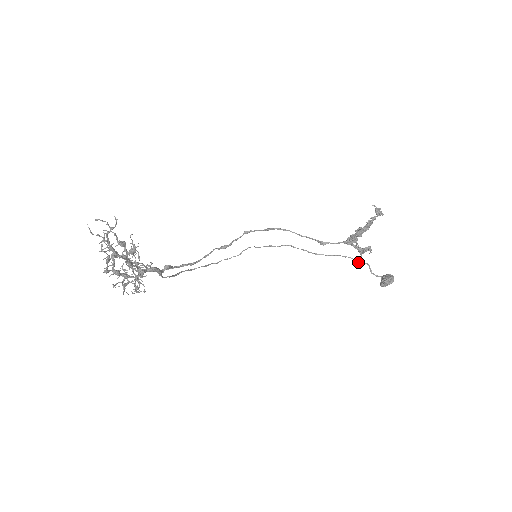
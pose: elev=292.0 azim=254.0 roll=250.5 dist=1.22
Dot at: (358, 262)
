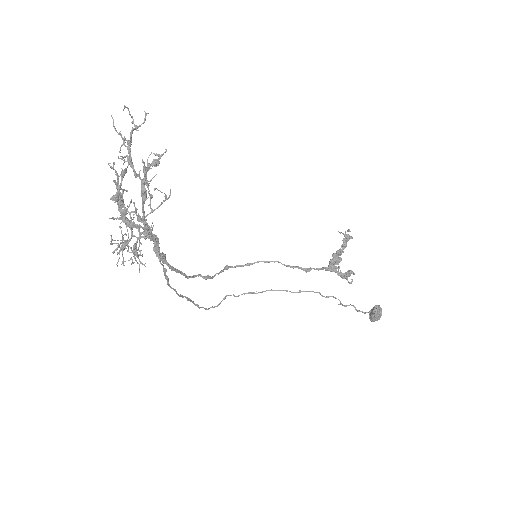
Dot at: (341, 303)
